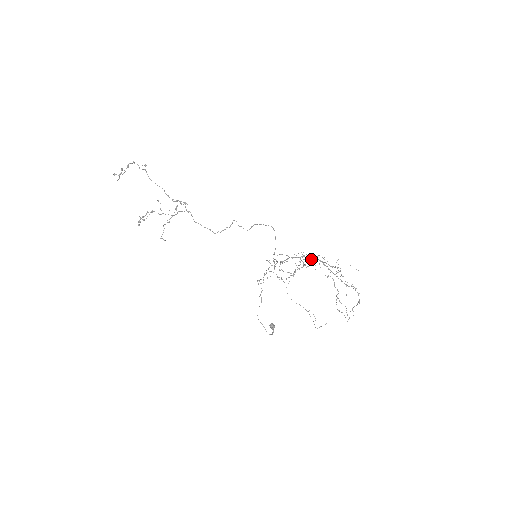
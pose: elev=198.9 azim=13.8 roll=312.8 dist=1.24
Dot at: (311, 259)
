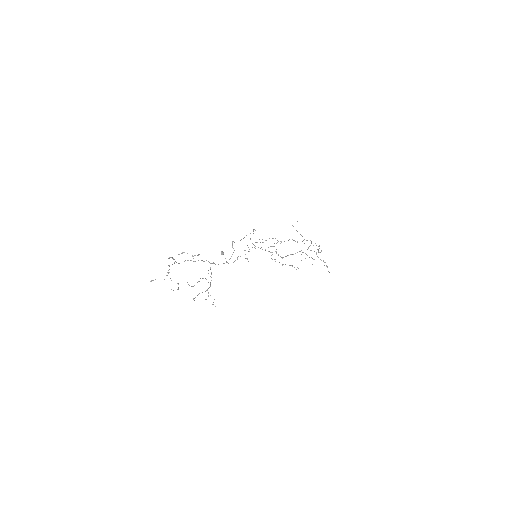
Dot at: occluded
